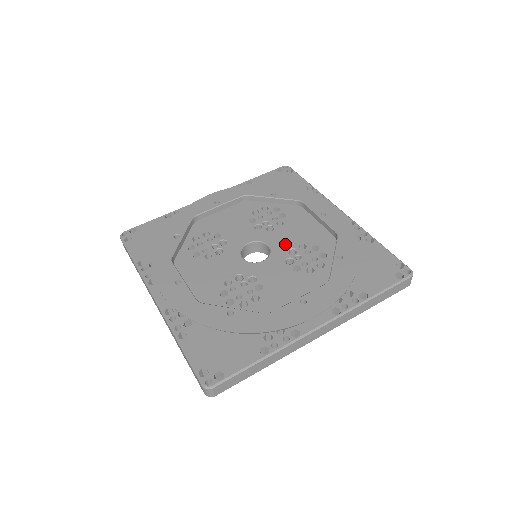
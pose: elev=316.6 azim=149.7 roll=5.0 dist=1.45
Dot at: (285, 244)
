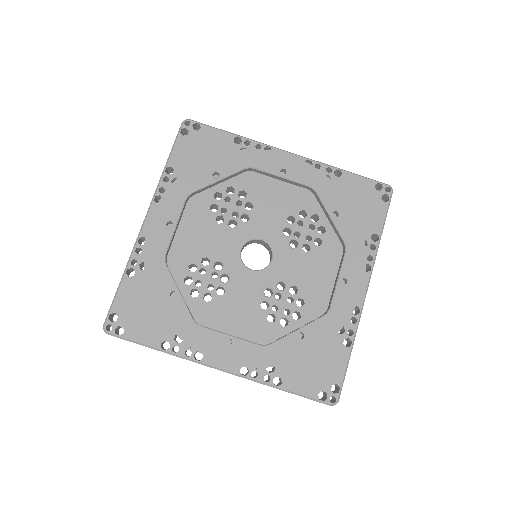
Dot at: (285, 273)
